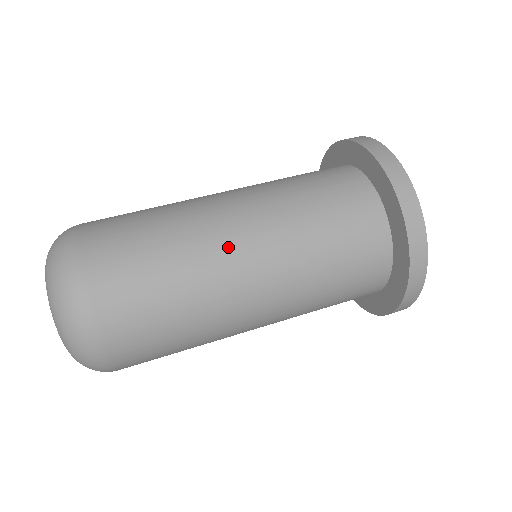
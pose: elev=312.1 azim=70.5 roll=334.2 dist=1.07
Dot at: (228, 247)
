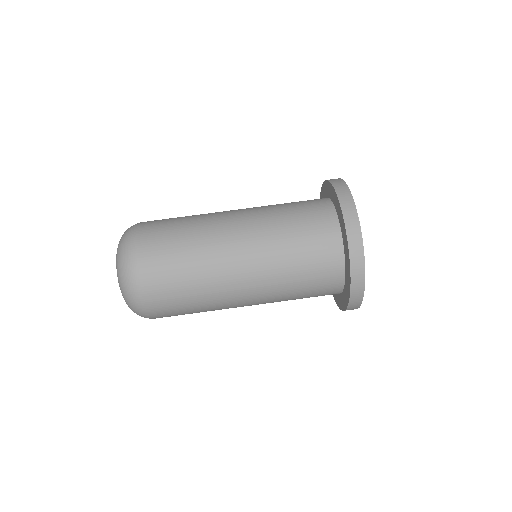
Dot at: (226, 236)
